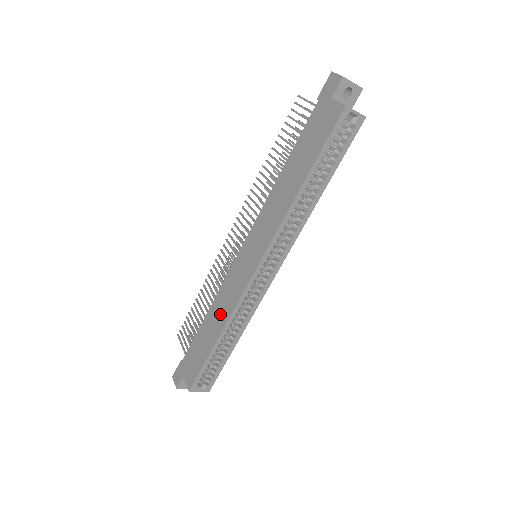
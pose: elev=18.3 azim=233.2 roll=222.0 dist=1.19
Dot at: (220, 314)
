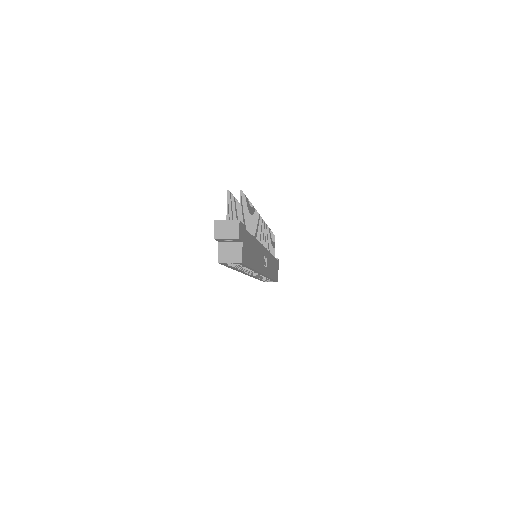
Dot at: occluded
